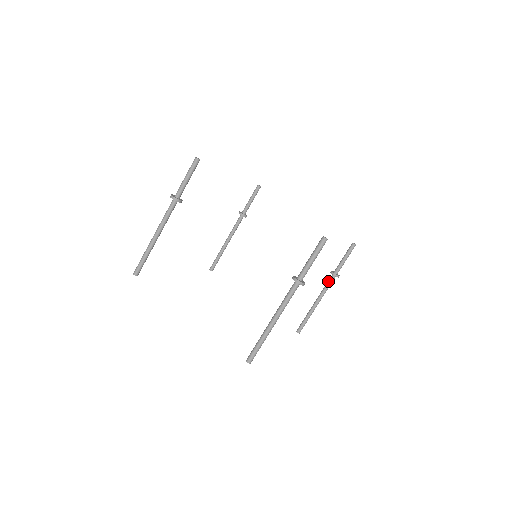
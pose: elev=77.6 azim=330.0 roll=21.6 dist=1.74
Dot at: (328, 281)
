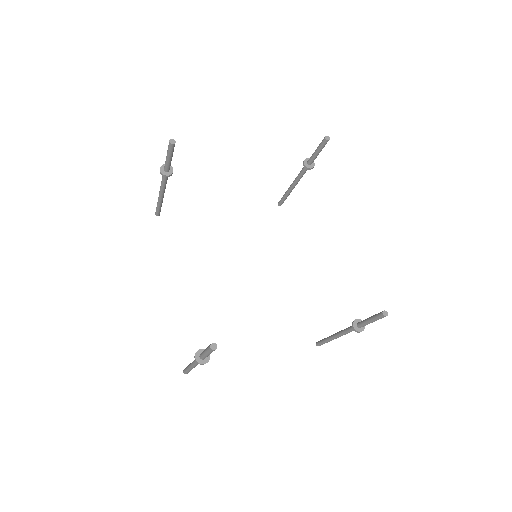
Dot at: (303, 172)
